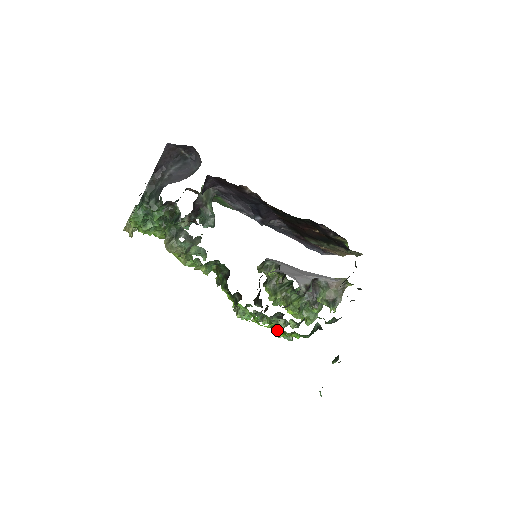
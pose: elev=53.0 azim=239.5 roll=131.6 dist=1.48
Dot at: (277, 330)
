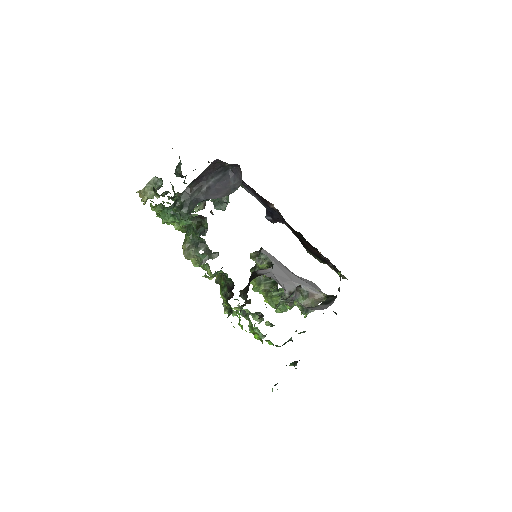
Dot at: (256, 336)
